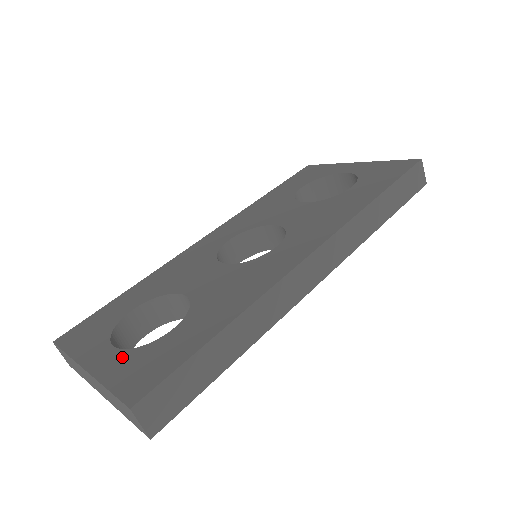
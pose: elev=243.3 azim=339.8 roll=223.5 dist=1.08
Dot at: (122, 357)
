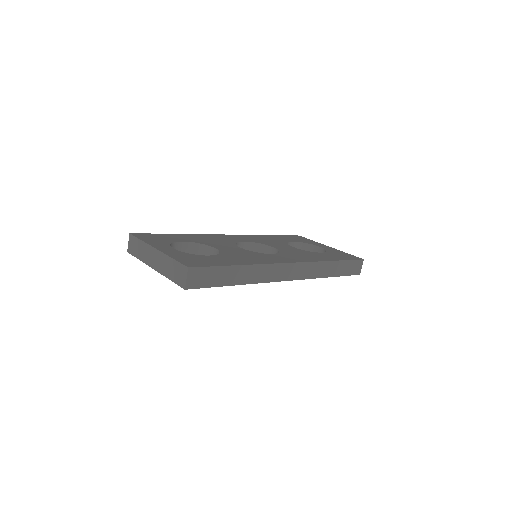
Dot at: (180, 253)
